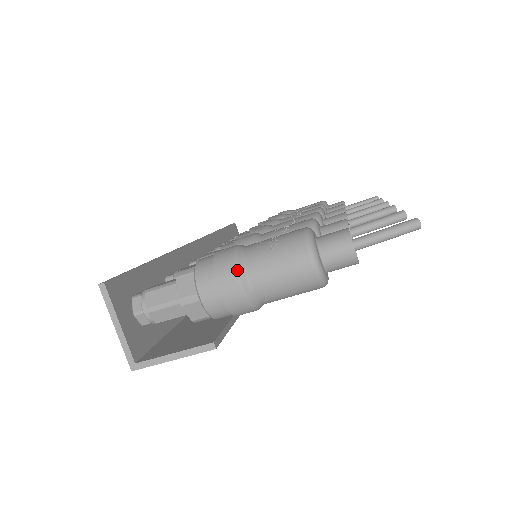
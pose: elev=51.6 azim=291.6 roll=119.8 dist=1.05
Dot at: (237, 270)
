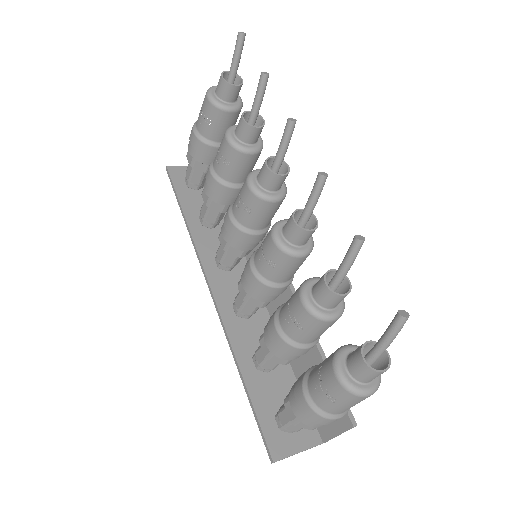
Dot at: (329, 419)
